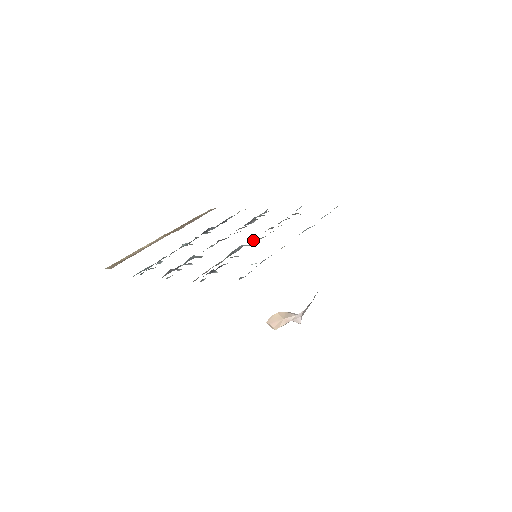
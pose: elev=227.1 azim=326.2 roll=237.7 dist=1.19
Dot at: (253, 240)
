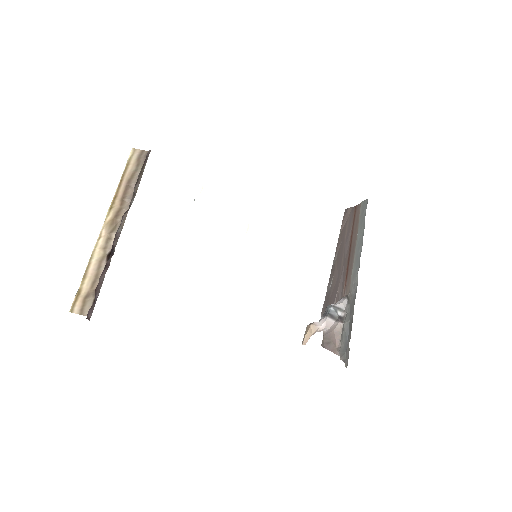
Dot at: occluded
